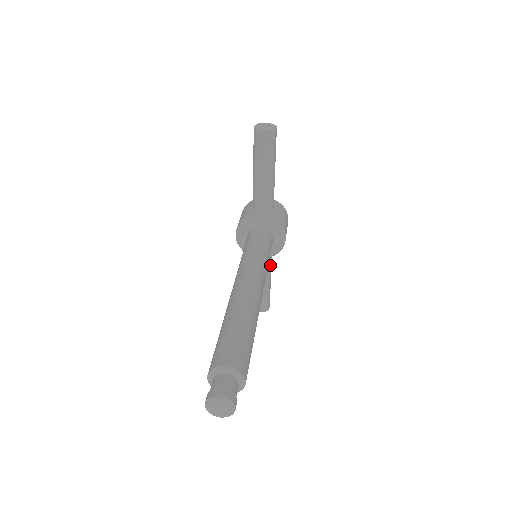
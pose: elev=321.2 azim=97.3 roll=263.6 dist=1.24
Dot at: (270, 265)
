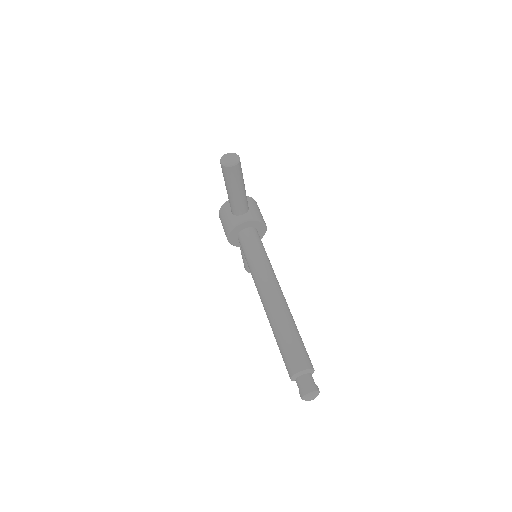
Dot at: occluded
